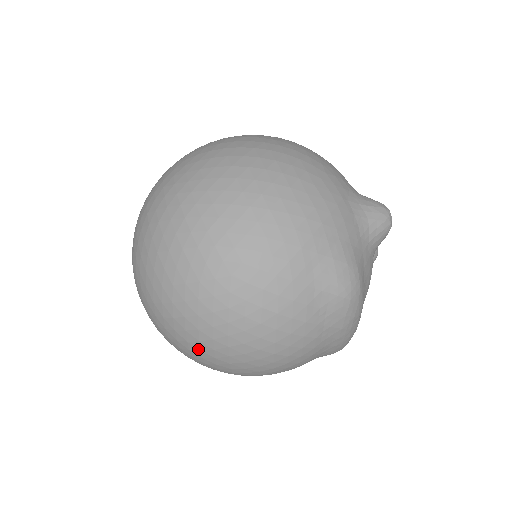
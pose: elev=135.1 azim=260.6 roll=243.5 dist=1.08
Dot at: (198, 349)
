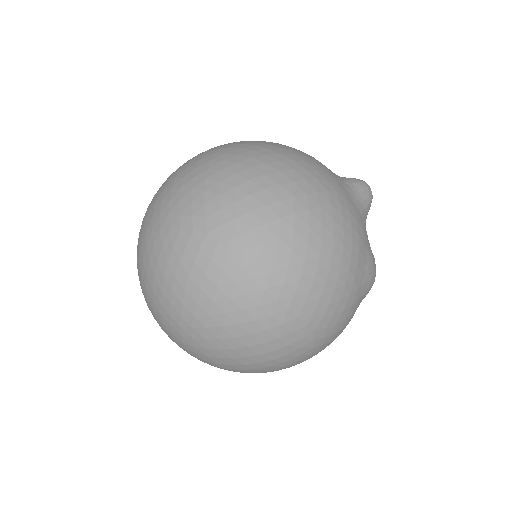
Dot at: (273, 371)
